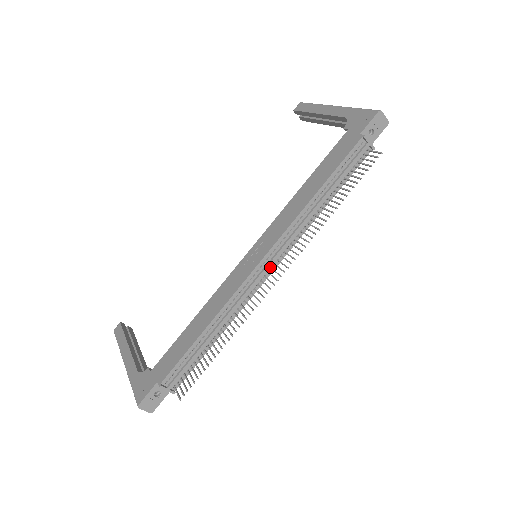
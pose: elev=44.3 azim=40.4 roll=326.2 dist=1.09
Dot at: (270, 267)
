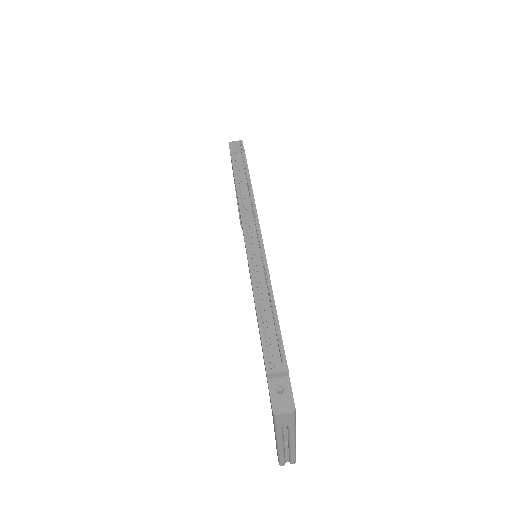
Dot at: (257, 239)
